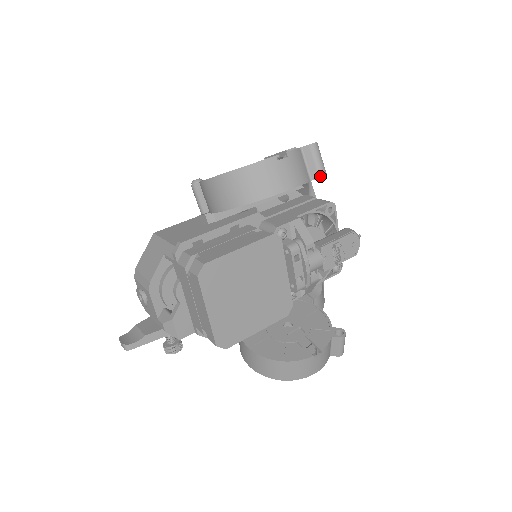
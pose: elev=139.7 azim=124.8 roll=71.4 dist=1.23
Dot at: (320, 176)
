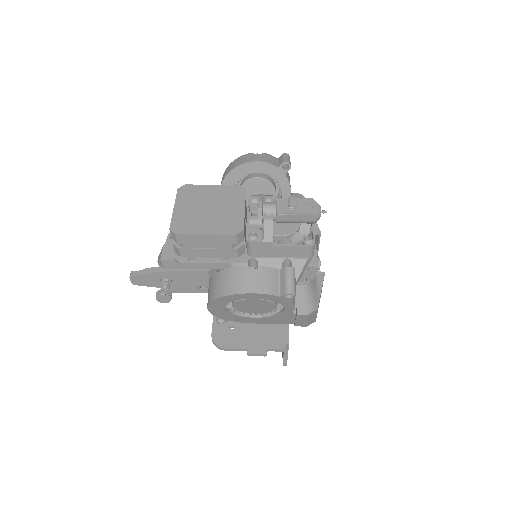
Dot at: (283, 162)
